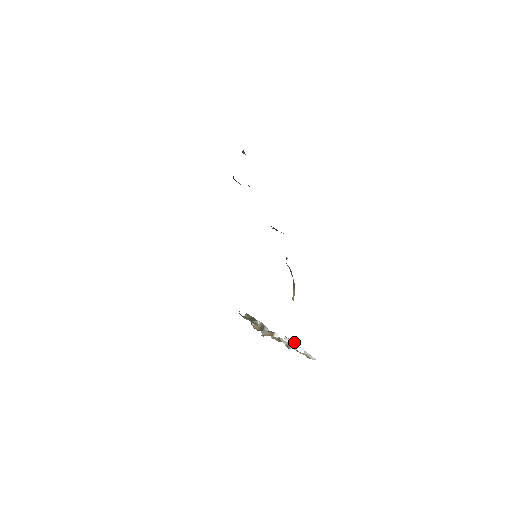
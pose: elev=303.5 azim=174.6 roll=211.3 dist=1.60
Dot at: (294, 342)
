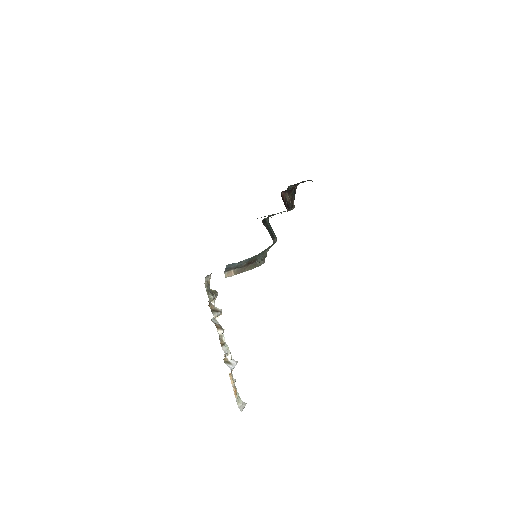
Dot at: occluded
